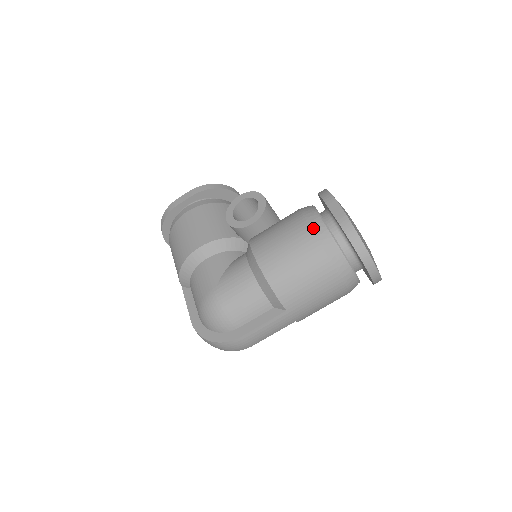
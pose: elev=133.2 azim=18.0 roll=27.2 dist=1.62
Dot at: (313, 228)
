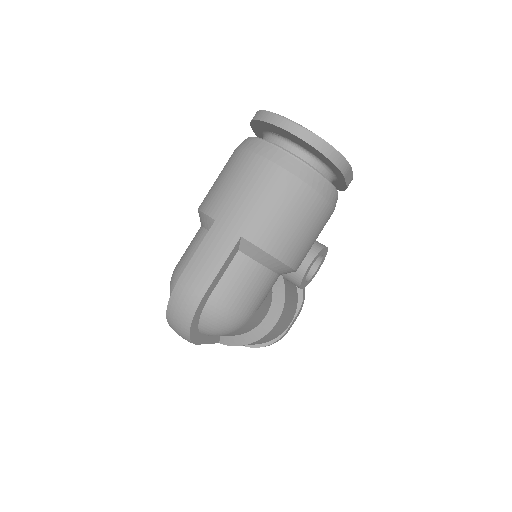
Dot at: occluded
